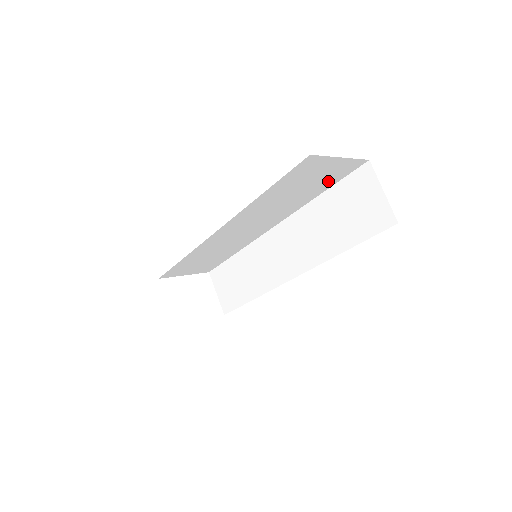
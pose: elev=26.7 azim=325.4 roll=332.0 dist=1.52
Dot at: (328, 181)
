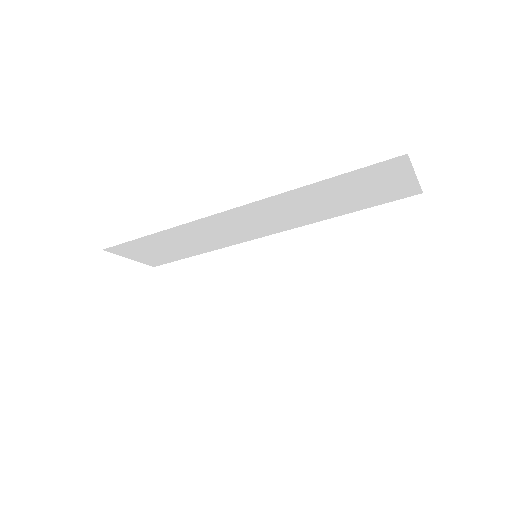
Dot at: (373, 200)
